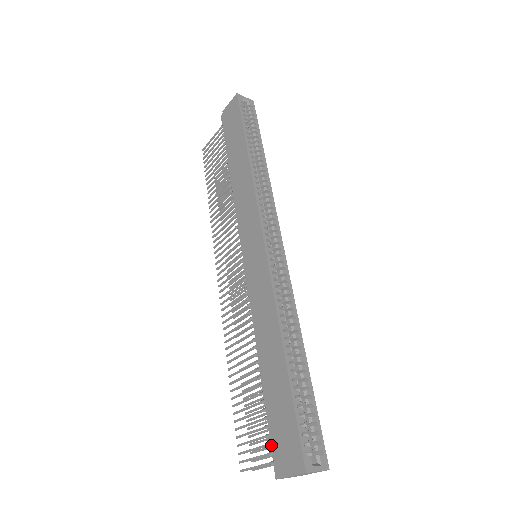
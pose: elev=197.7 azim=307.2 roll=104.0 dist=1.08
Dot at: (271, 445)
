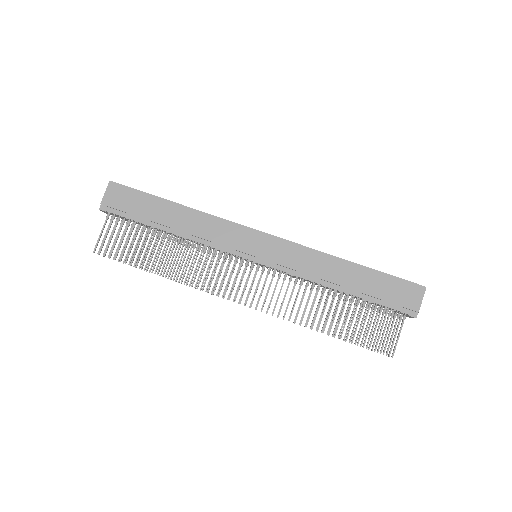
Dot at: (396, 310)
